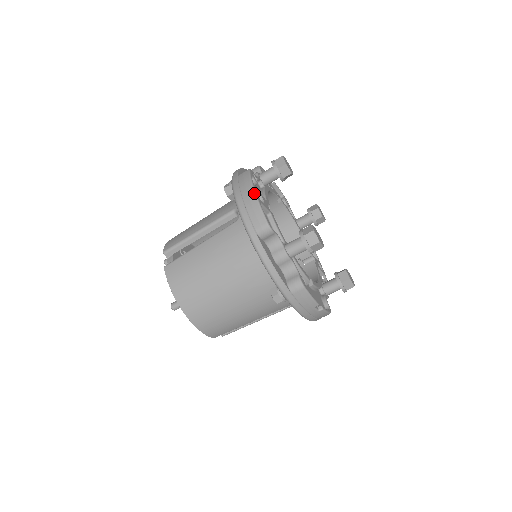
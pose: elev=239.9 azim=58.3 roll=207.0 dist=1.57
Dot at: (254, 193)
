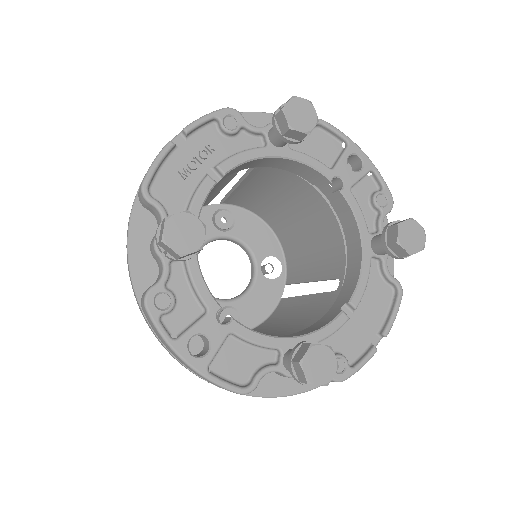
Dot at: (188, 367)
